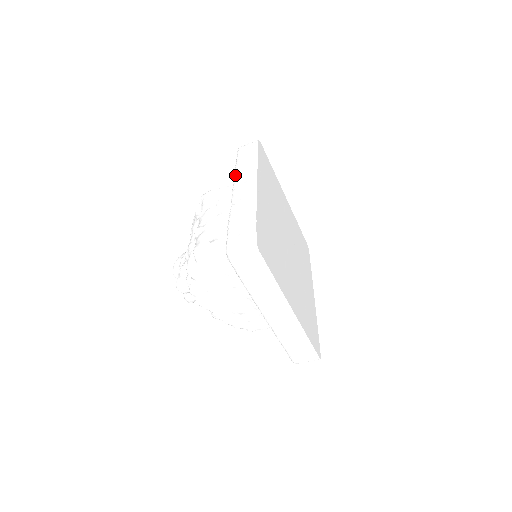
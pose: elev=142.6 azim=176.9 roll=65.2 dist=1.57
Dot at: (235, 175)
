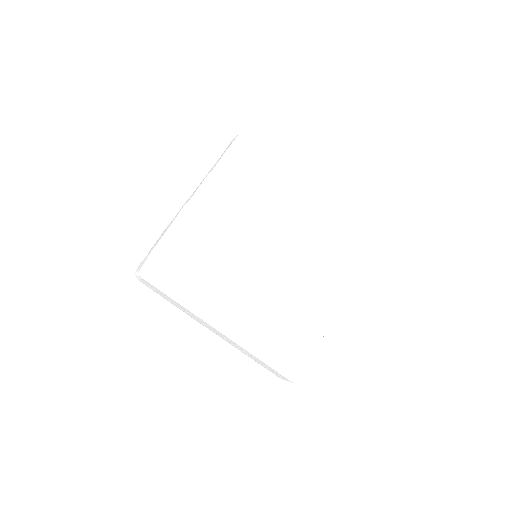
Dot at: occluded
